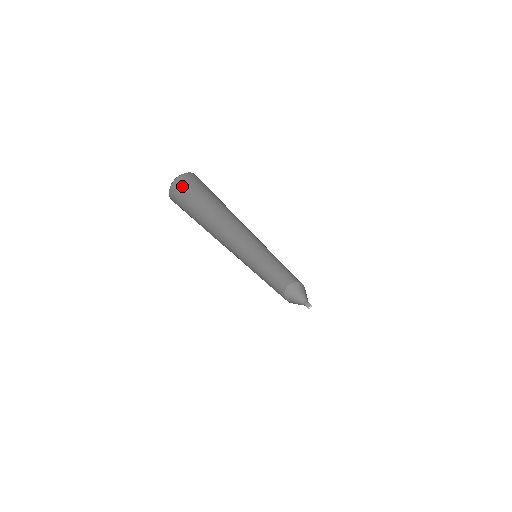
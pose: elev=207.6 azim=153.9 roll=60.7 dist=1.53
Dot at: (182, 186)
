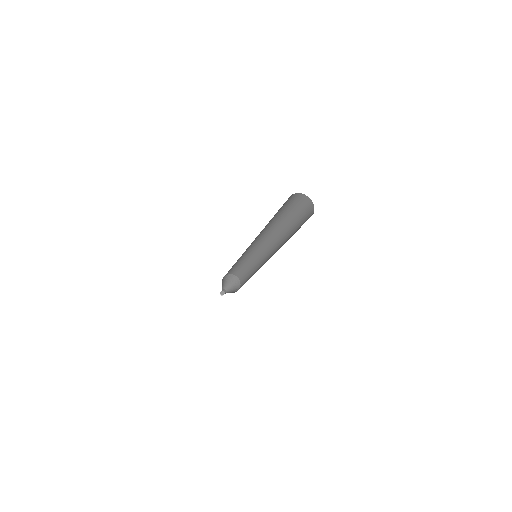
Dot at: (287, 200)
